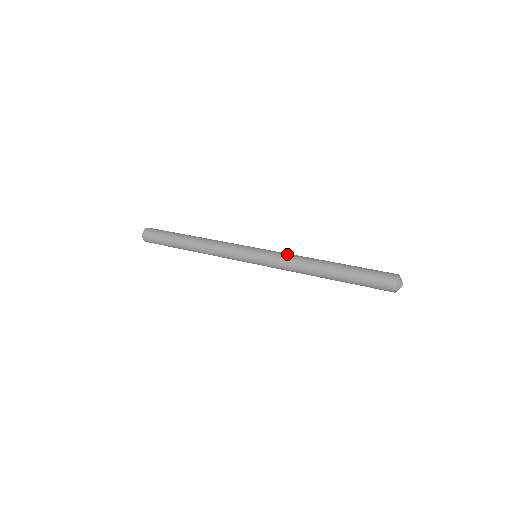
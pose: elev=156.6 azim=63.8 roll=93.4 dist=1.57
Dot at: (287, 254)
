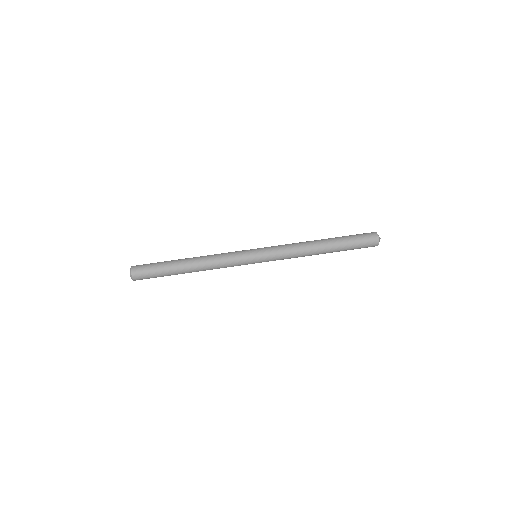
Dot at: (287, 253)
